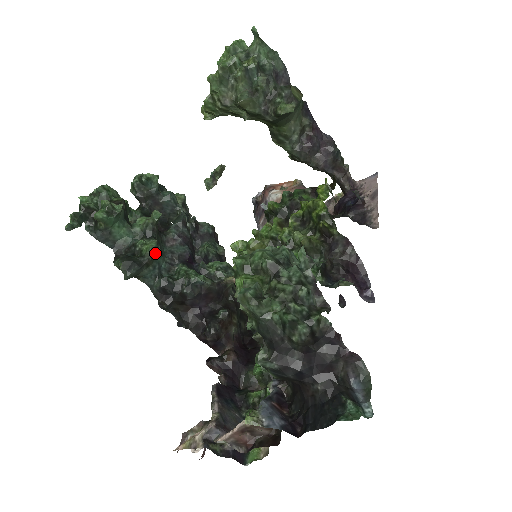
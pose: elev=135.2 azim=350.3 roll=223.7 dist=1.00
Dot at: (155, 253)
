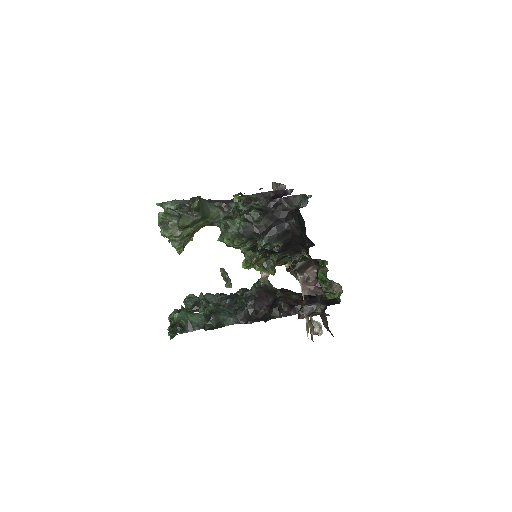
Dot at: (216, 306)
